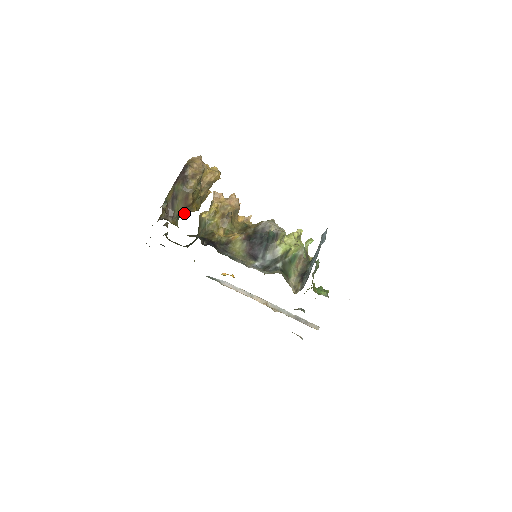
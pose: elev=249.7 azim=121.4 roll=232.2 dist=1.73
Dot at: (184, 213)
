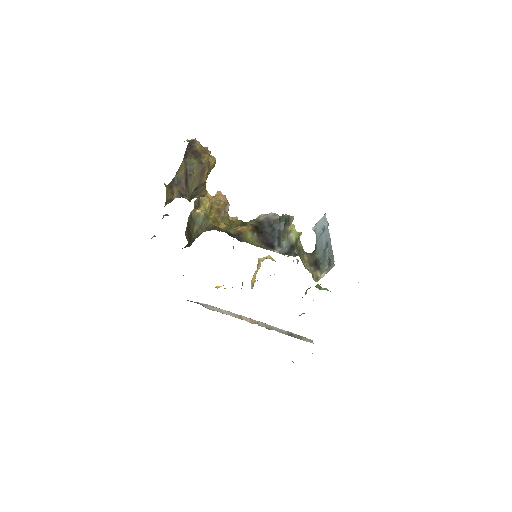
Dot at: (195, 195)
